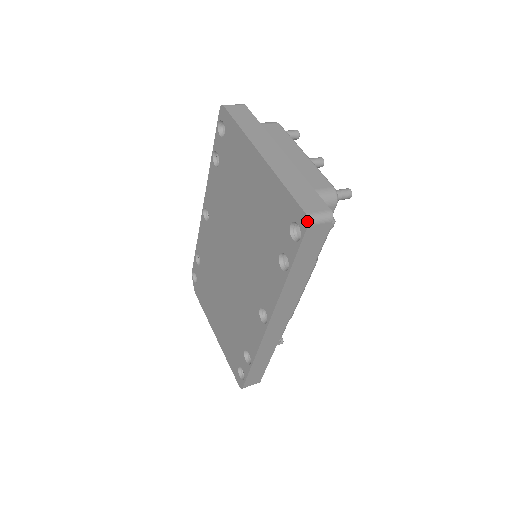
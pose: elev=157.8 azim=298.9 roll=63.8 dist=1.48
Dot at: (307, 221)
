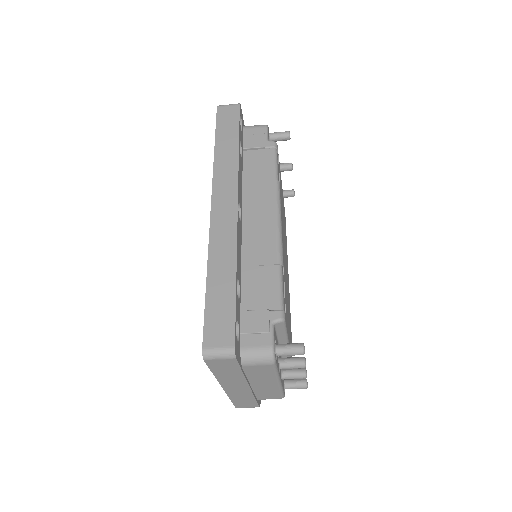
Dot at: (217, 107)
